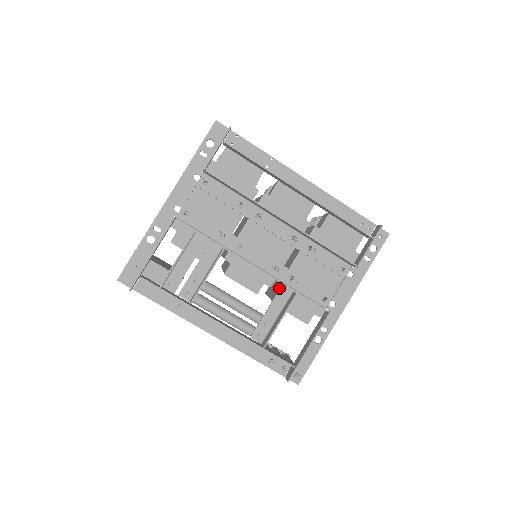
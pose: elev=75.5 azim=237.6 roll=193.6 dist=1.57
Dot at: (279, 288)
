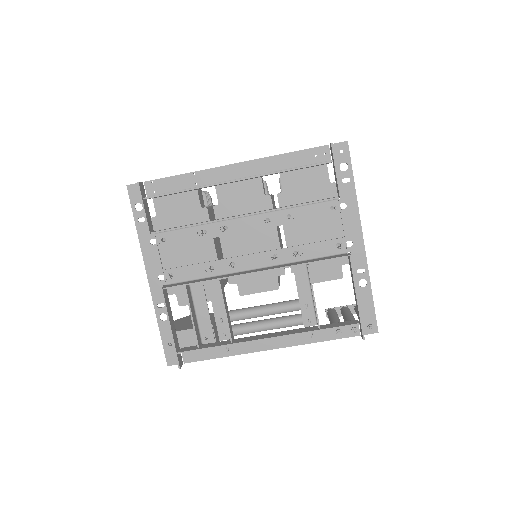
Dot at: (292, 269)
